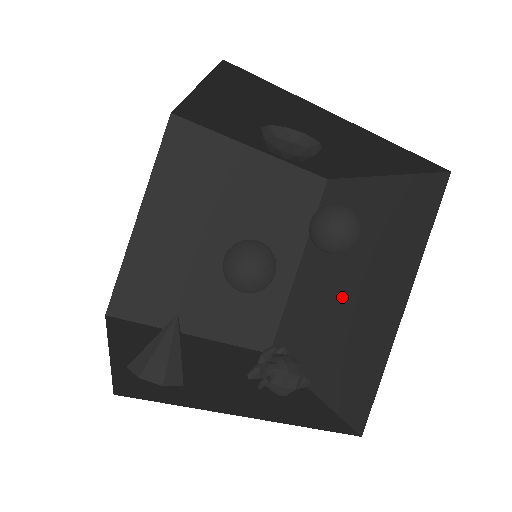
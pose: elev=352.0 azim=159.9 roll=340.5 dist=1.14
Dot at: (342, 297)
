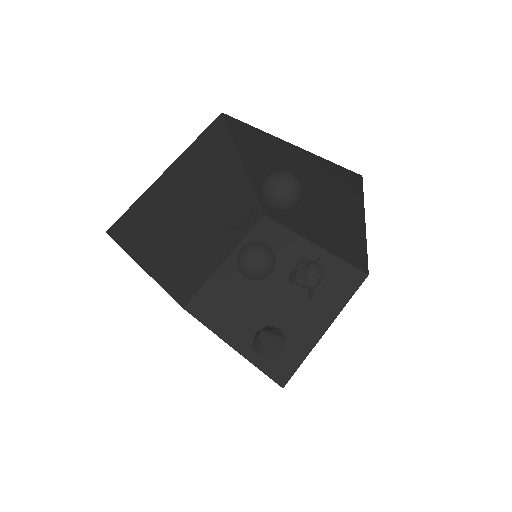
Dot at: (309, 210)
